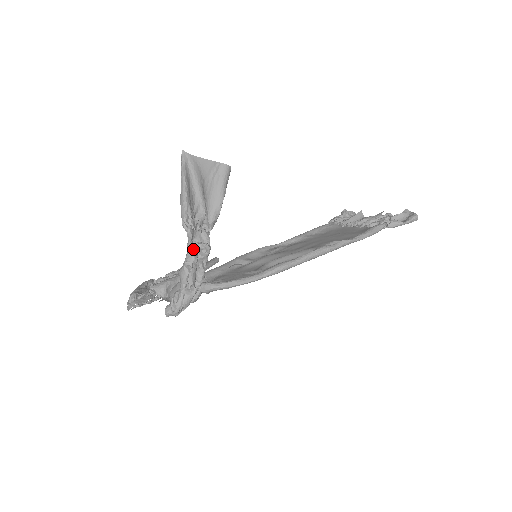
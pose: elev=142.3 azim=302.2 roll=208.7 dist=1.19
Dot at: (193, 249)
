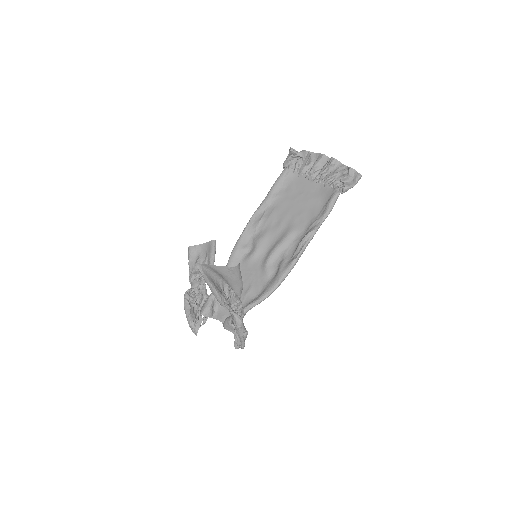
Dot at: (238, 318)
